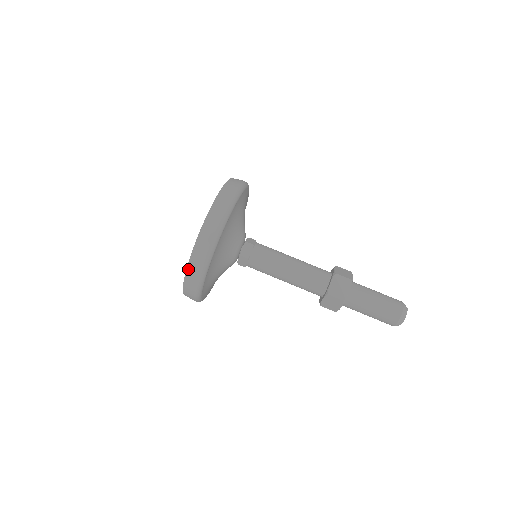
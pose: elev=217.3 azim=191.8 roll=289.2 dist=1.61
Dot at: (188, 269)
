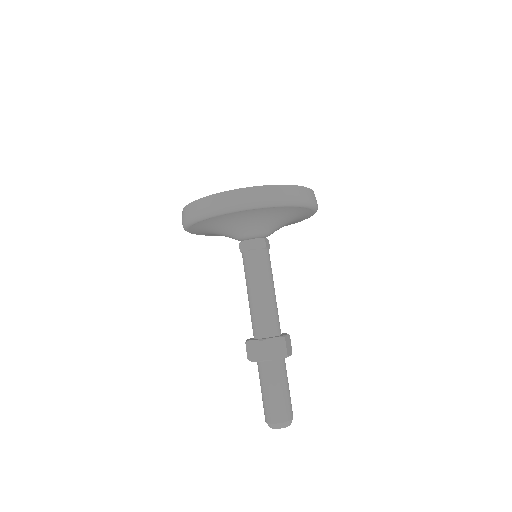
Dot at: (213, 196)
